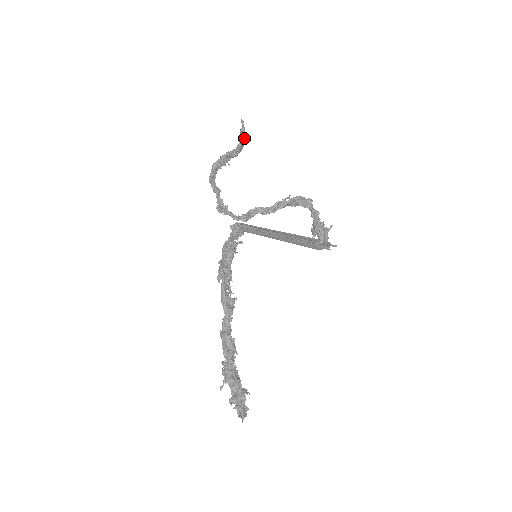
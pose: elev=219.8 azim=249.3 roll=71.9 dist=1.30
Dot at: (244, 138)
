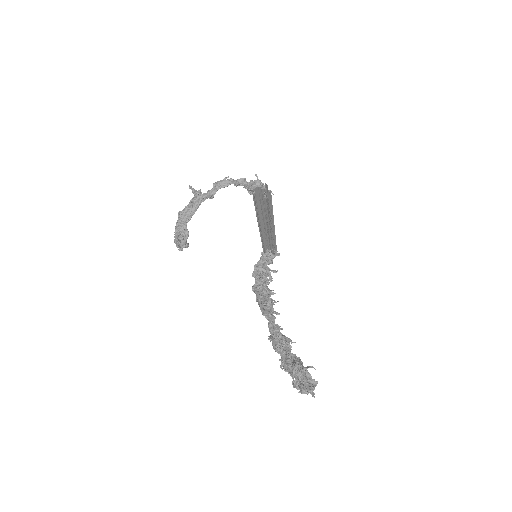
Dot at: (197, 195)
